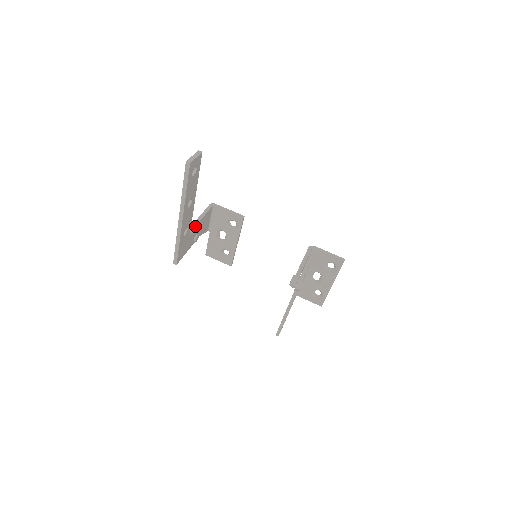
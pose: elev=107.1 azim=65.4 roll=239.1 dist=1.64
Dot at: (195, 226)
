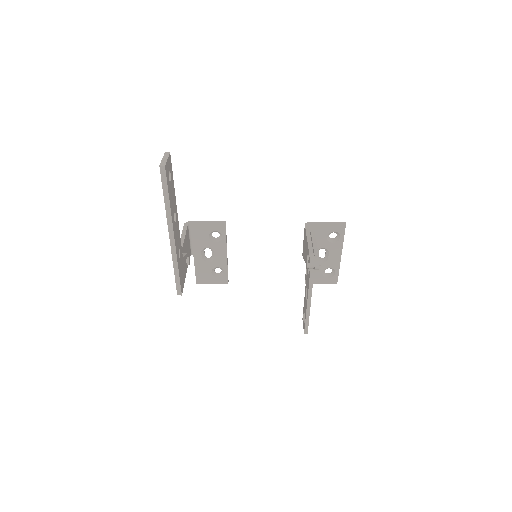
Dot at: occluded
